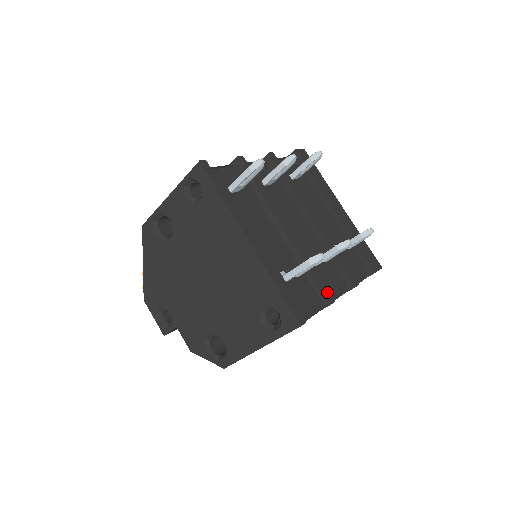
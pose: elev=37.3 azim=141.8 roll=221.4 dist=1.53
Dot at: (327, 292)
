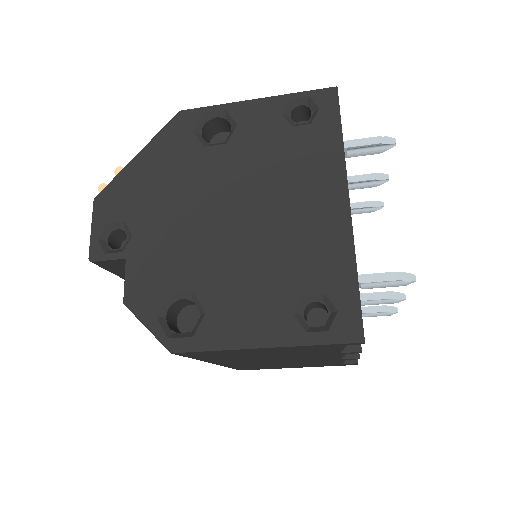
Dot at: occluded
